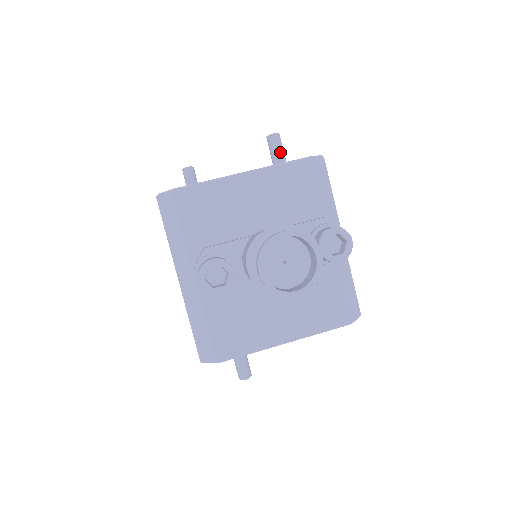
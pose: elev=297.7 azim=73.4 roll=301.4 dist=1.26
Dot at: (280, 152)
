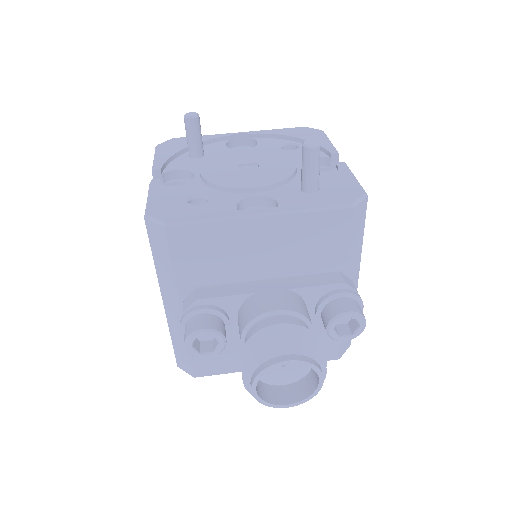
Dot at: (315, 170)
